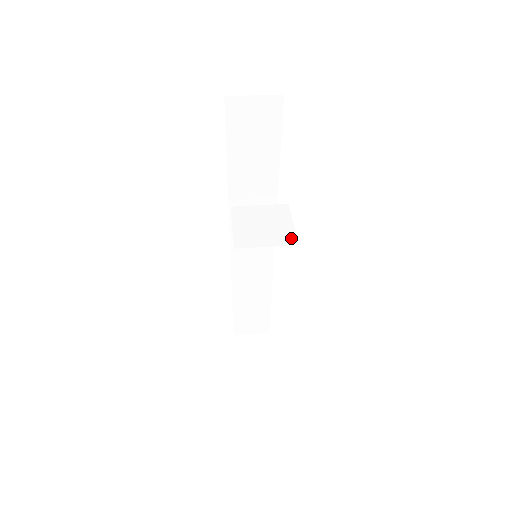
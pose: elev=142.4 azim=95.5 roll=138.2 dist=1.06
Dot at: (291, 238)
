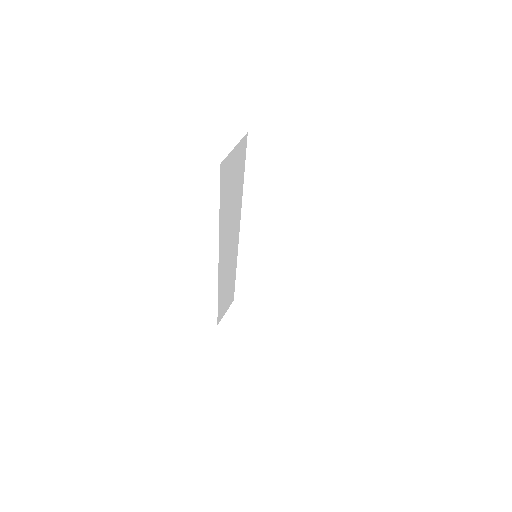
Dot at: (329, 224)
